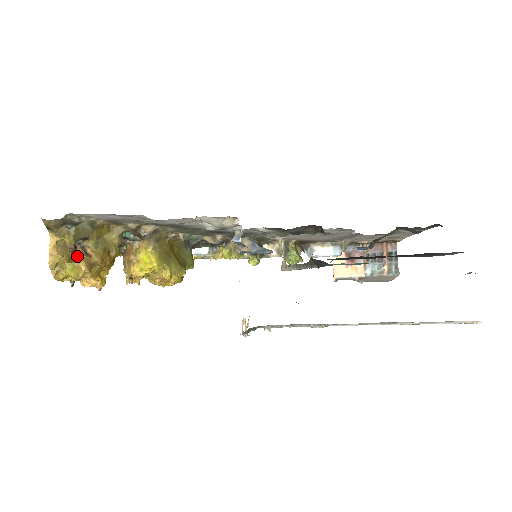
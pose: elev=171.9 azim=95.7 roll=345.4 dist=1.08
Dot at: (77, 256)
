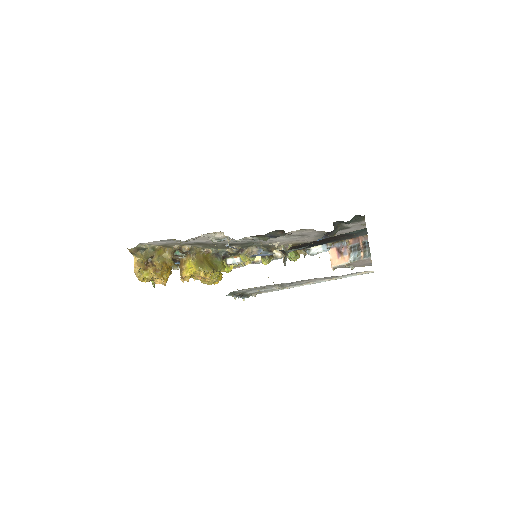
Dot at: (149, 267)
